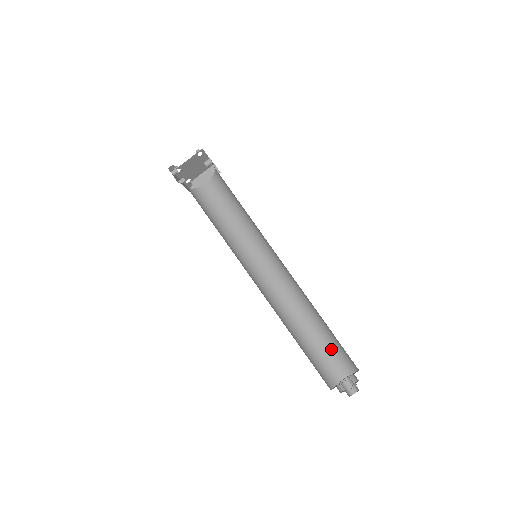
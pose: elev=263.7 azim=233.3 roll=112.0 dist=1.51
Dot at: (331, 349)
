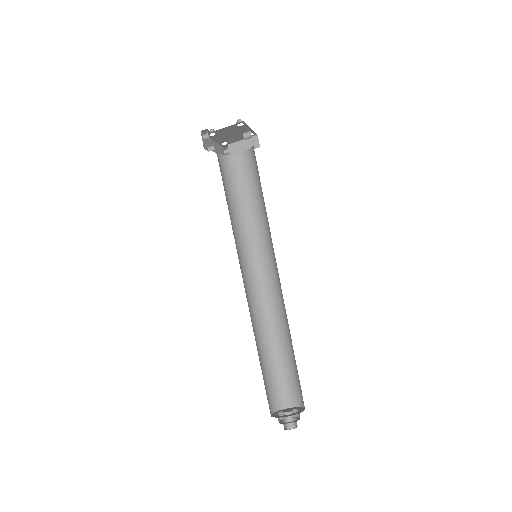
Dot at: (291, 375)
